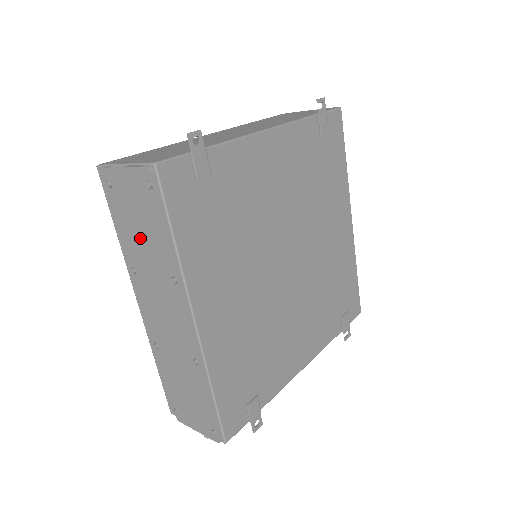
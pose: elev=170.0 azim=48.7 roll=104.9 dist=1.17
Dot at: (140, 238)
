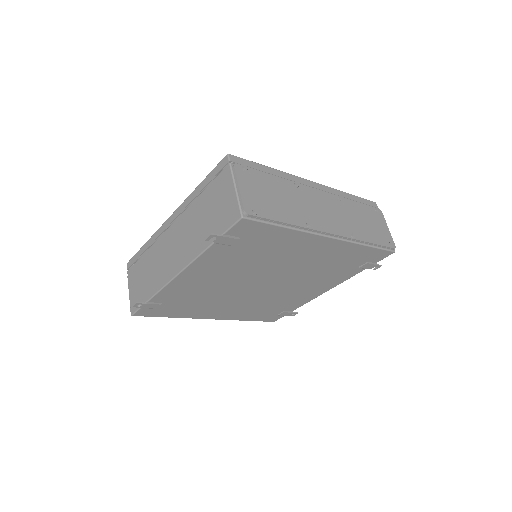
Dot at: occluded
